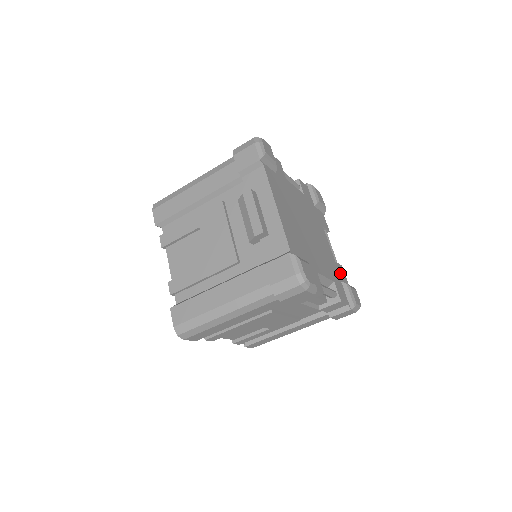
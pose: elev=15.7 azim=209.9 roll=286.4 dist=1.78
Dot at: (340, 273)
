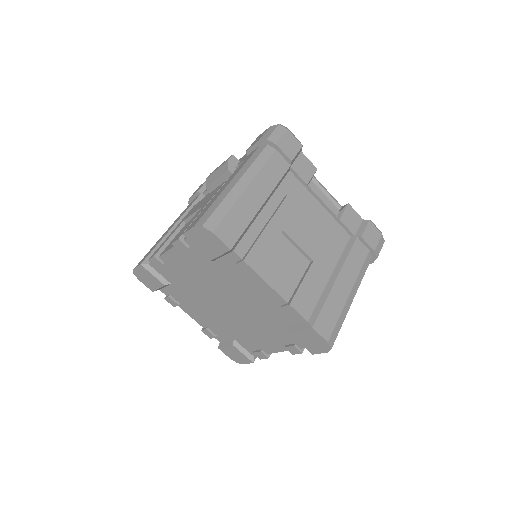
Dot at: occluded
